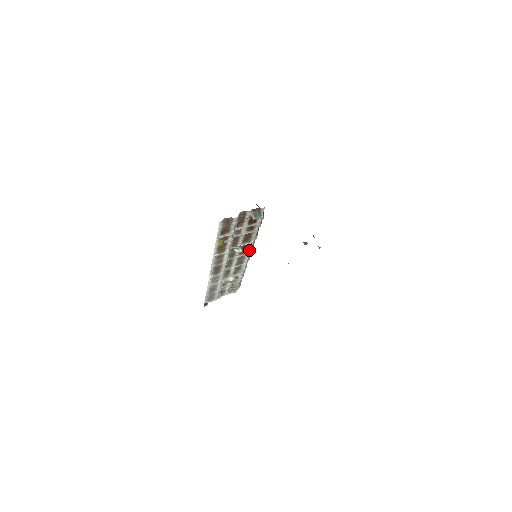
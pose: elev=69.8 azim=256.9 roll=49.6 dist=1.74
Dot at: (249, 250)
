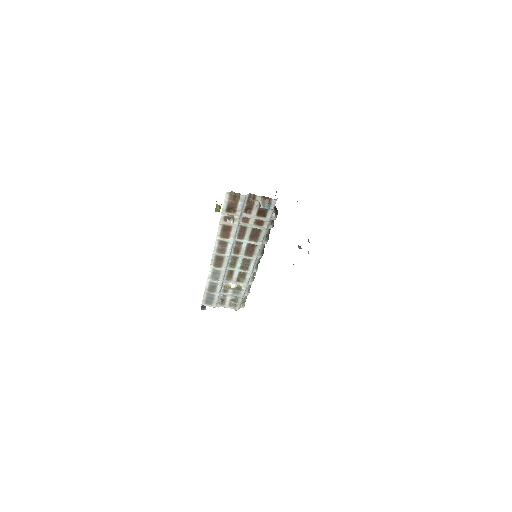
Dot at: (256, 254)
